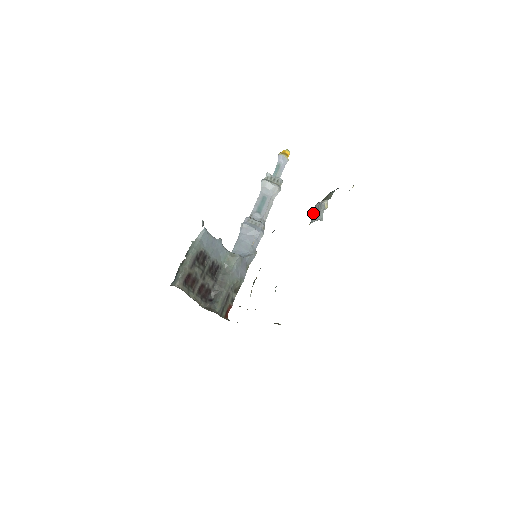
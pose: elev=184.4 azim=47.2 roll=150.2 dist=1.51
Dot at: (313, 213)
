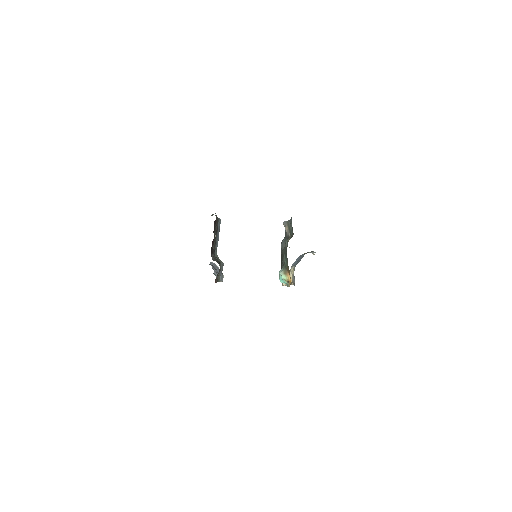
Dot at: (303, 254)
